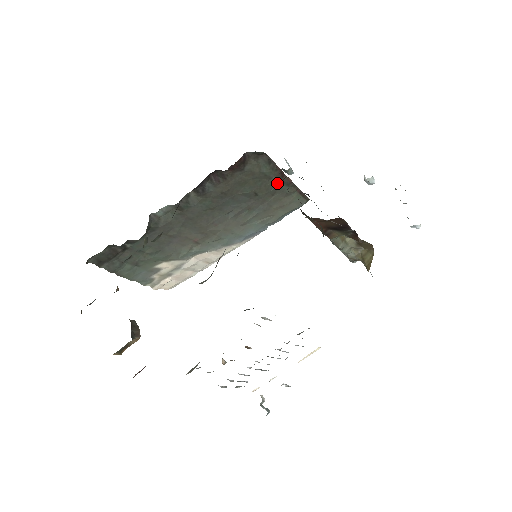
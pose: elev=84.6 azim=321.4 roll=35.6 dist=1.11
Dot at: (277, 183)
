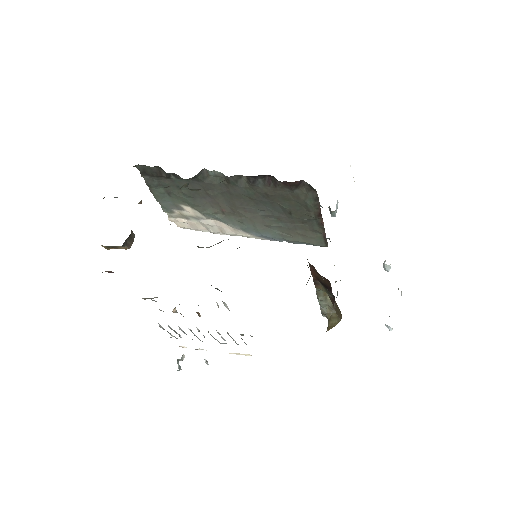
Dot at: (312, 217)
